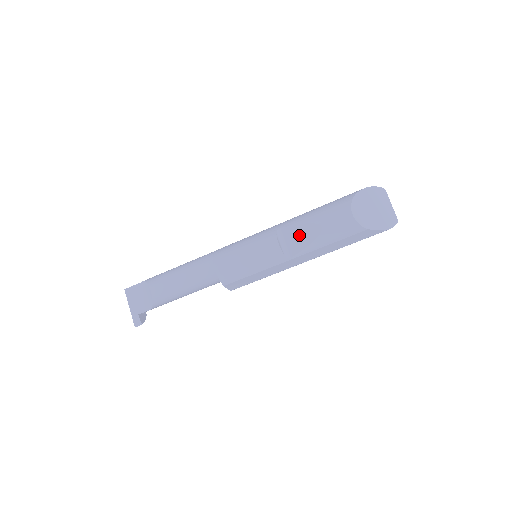
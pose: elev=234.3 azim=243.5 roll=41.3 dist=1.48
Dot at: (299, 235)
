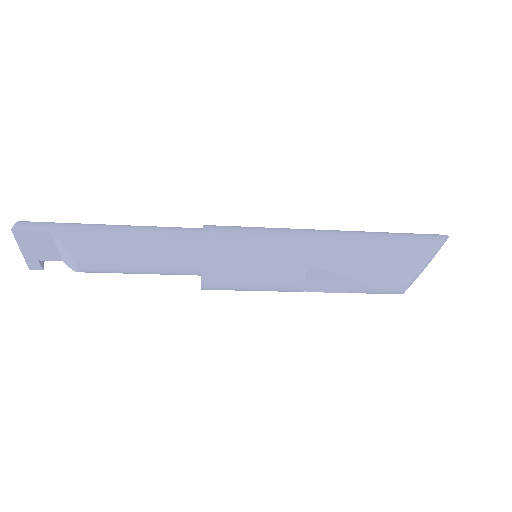
Dot at: (332, 282)
